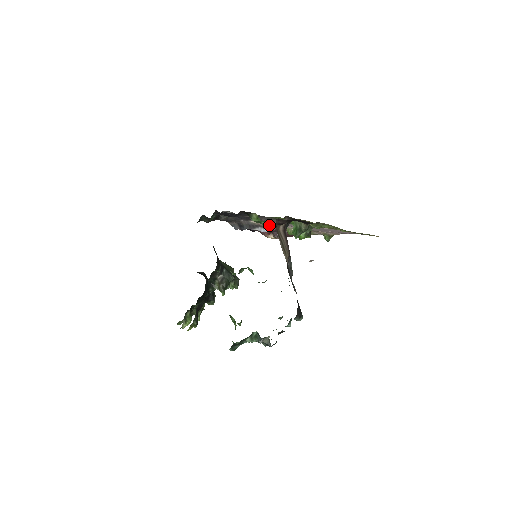
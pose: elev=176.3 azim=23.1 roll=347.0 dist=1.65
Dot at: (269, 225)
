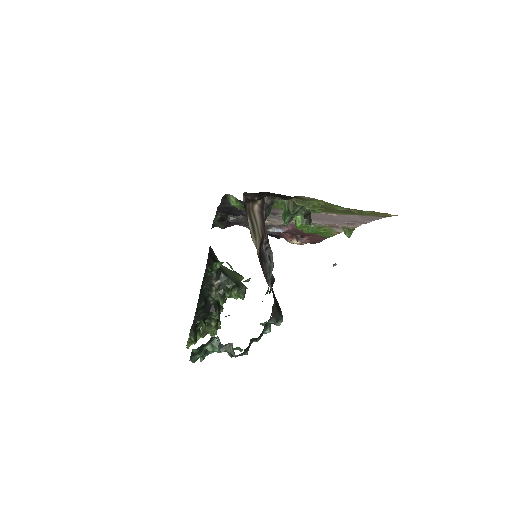
Dot at: occluded
